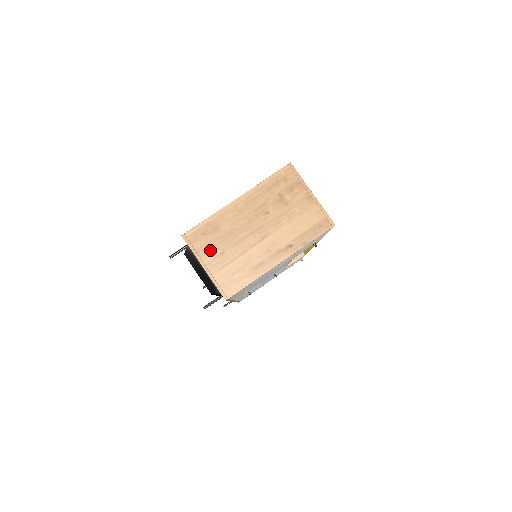
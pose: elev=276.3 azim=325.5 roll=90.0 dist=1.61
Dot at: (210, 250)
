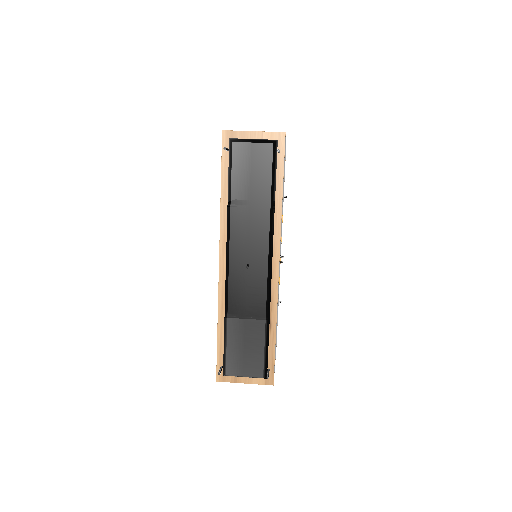
Dot at: occluded
